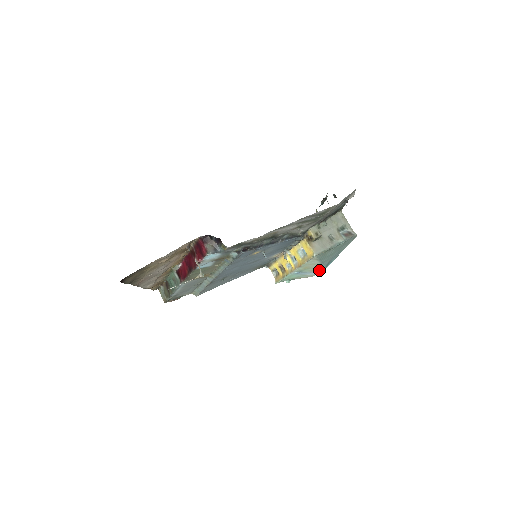
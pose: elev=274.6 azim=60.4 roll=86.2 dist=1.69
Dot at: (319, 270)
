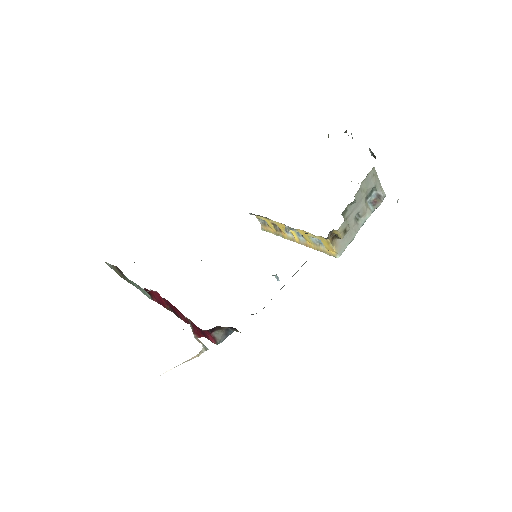
Dot at: occluded
